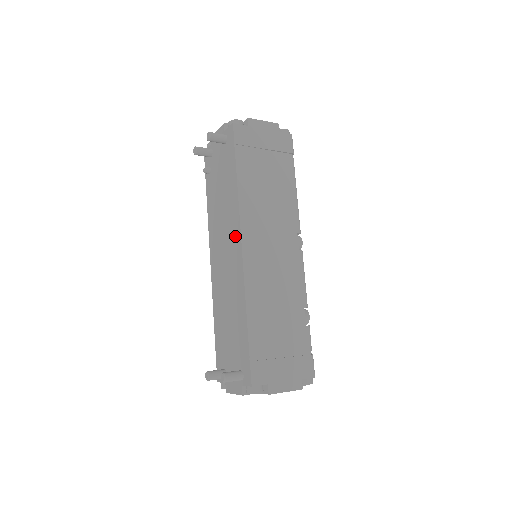
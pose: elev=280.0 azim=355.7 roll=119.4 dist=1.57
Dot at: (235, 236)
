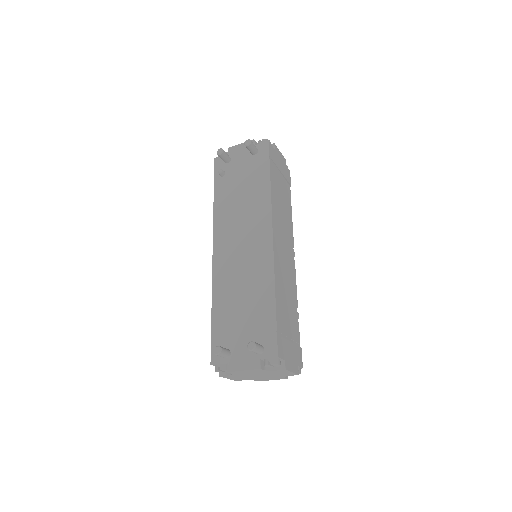
Dot at: (263, 227)
